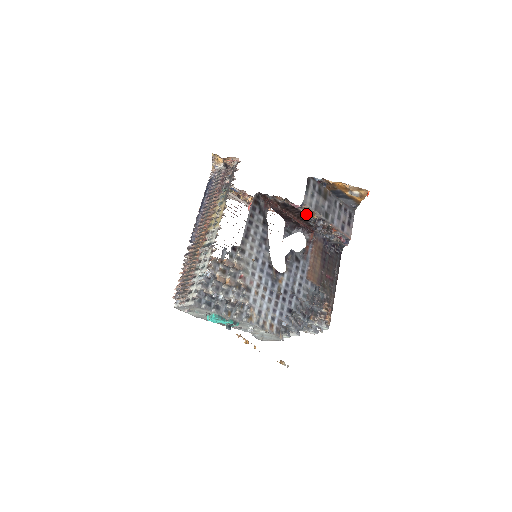
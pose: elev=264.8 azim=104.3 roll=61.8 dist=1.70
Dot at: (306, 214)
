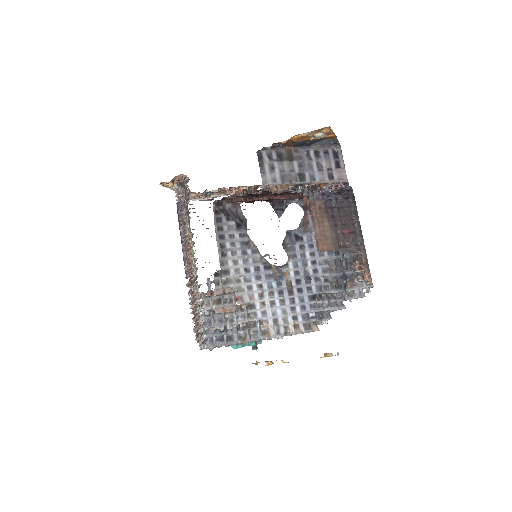
Dot at: (276, 192)
